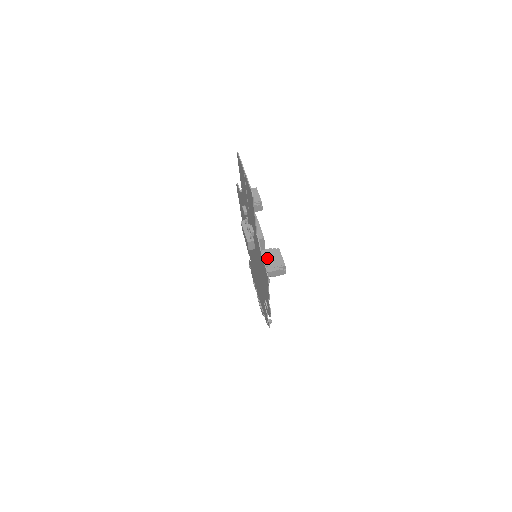
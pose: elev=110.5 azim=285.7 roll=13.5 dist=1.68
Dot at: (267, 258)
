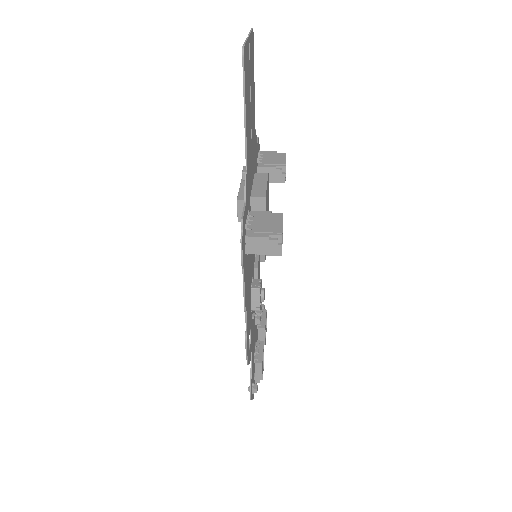
Dot at: (256, 220)
